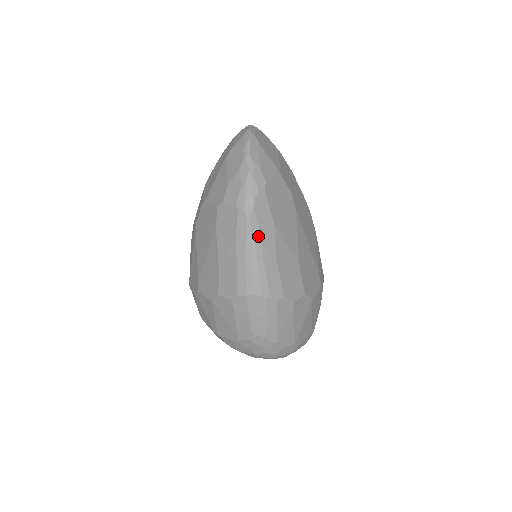
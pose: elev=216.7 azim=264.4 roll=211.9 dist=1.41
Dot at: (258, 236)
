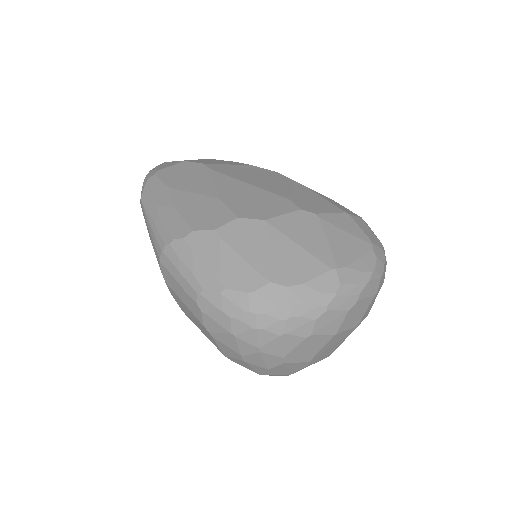
Dot at: (151, 205)
